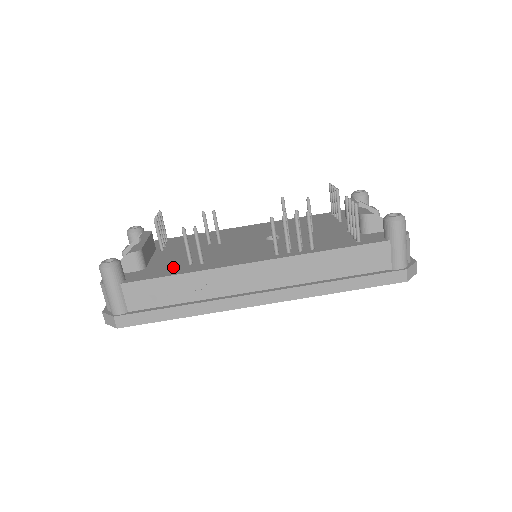
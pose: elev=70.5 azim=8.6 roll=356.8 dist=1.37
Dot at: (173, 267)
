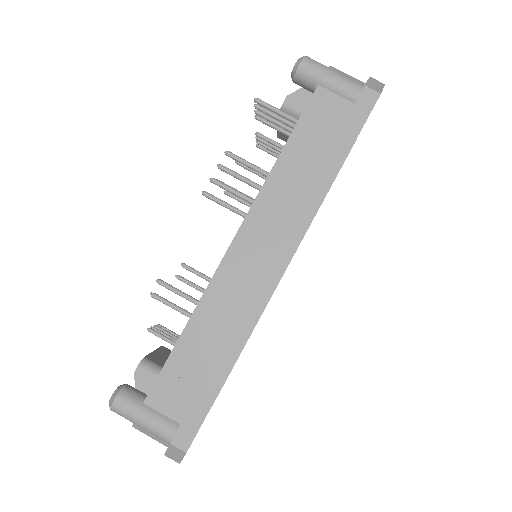
Dot at: occluded
